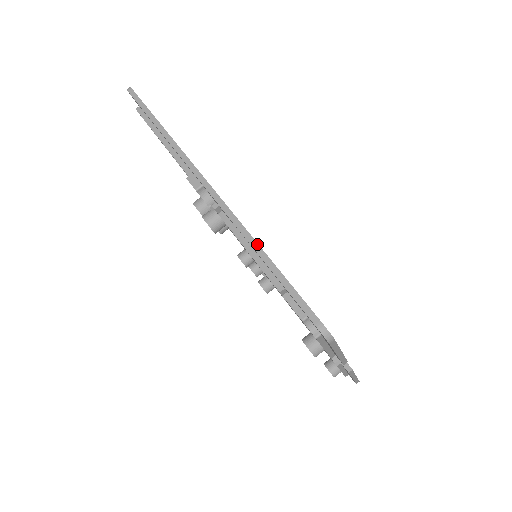
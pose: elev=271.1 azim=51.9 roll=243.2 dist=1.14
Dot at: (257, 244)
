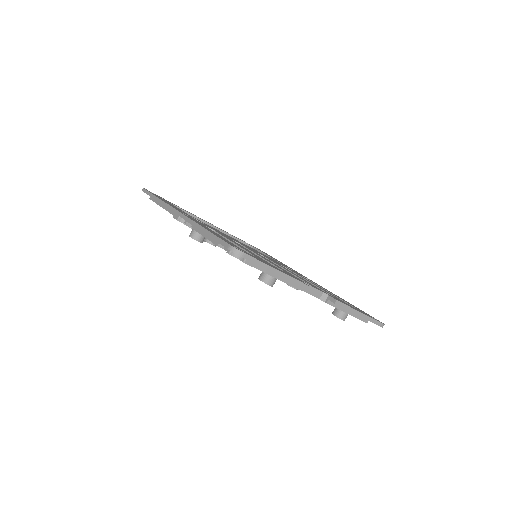
Dot at: (199, 225)
